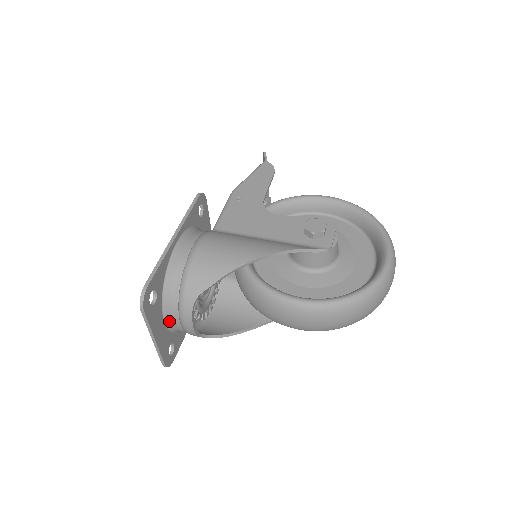
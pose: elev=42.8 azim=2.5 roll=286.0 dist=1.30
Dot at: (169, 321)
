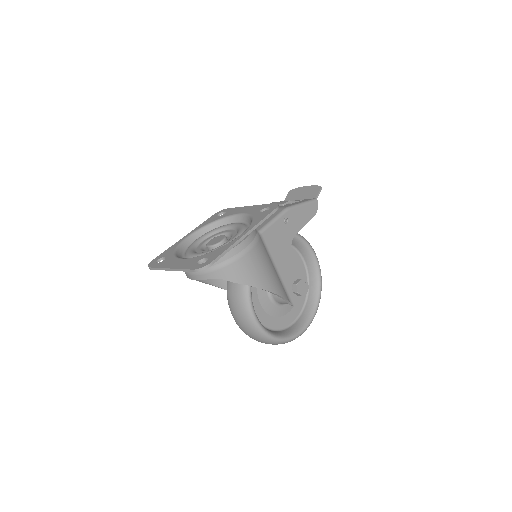
Dot at: occluded
